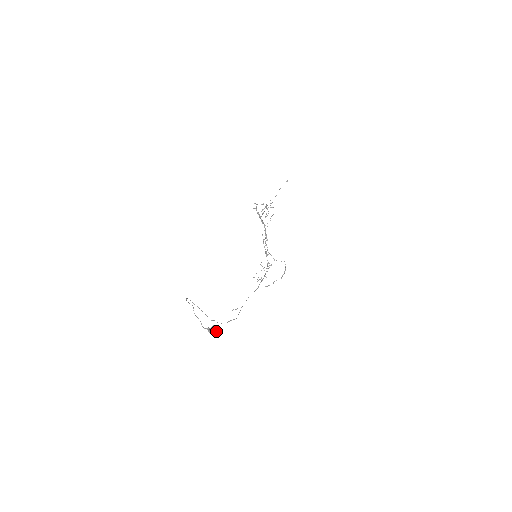
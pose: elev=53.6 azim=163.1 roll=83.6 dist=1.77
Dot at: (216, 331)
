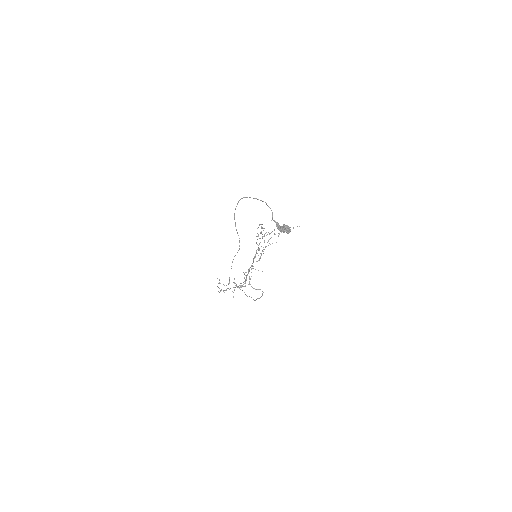
Dot at: occluded
